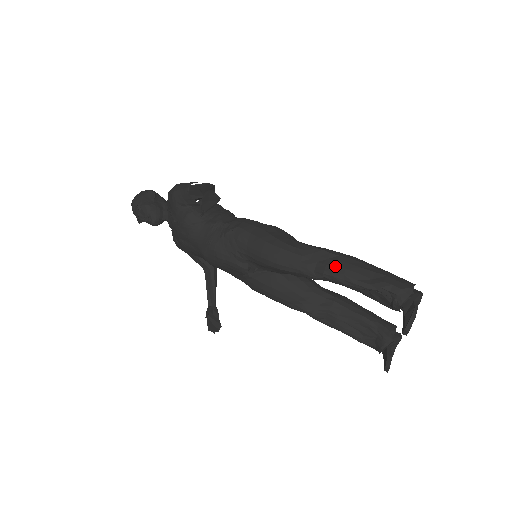
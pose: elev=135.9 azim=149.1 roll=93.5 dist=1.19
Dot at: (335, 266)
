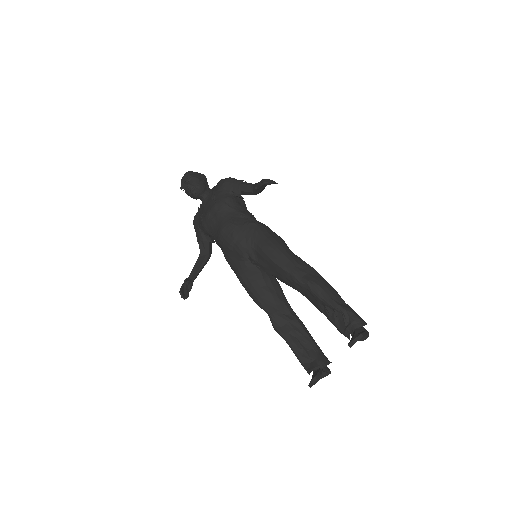
Dot at: (319, 281)
